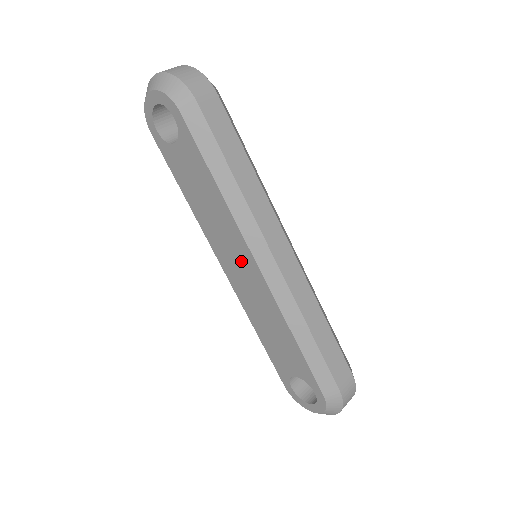
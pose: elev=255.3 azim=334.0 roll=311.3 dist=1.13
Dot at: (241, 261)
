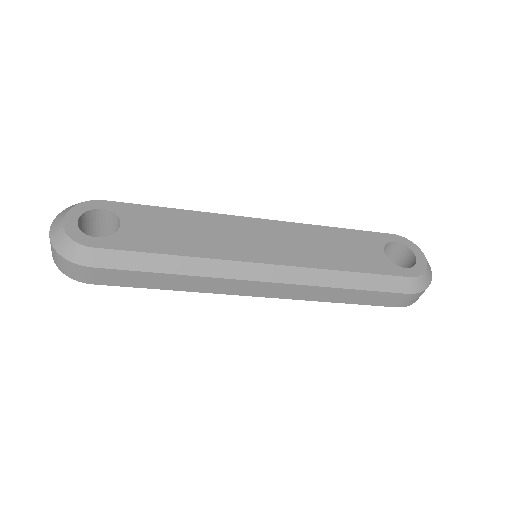
Dot at: occluded
